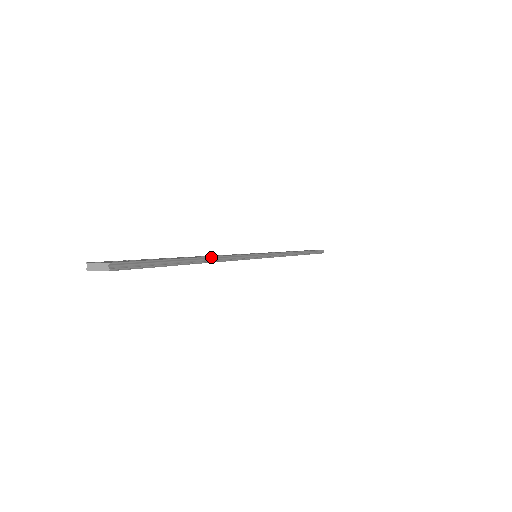
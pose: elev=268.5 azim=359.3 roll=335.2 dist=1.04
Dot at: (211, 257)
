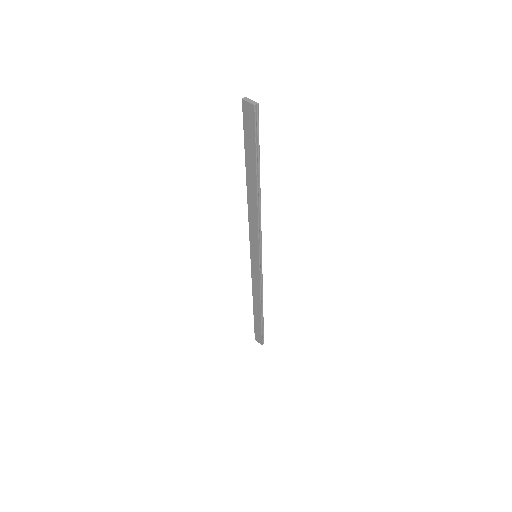
Dot at: (260, 197)
